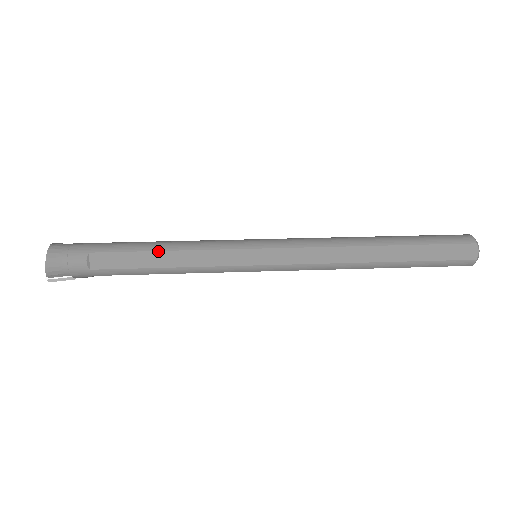
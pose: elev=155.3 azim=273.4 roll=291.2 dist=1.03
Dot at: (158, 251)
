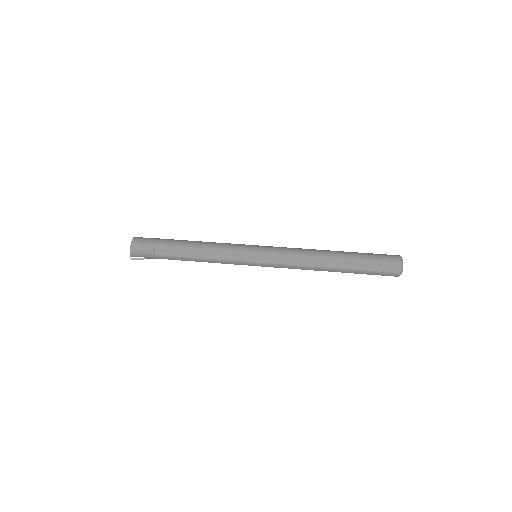
Dot at: (195, 248)
